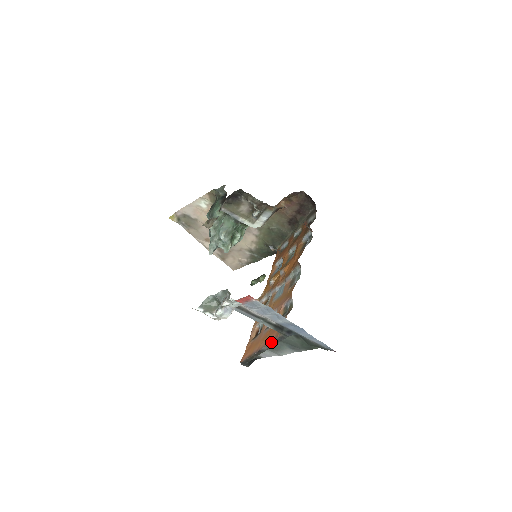
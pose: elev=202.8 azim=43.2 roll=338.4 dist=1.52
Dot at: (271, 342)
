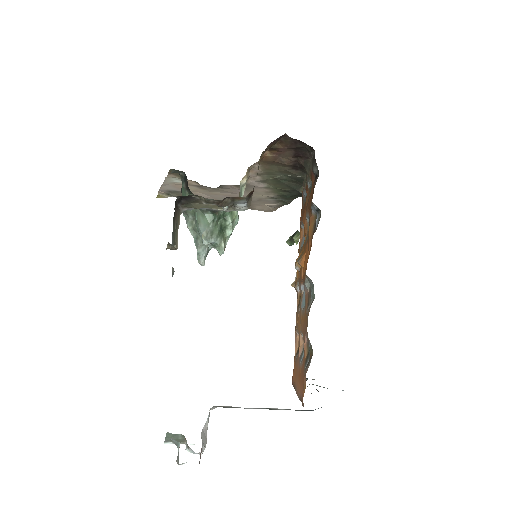
Dot at: occluded
